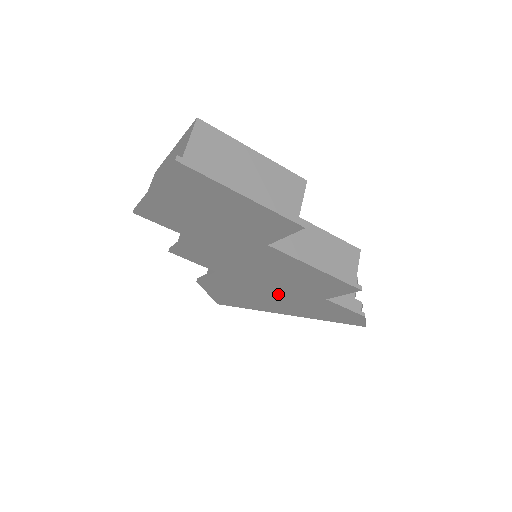
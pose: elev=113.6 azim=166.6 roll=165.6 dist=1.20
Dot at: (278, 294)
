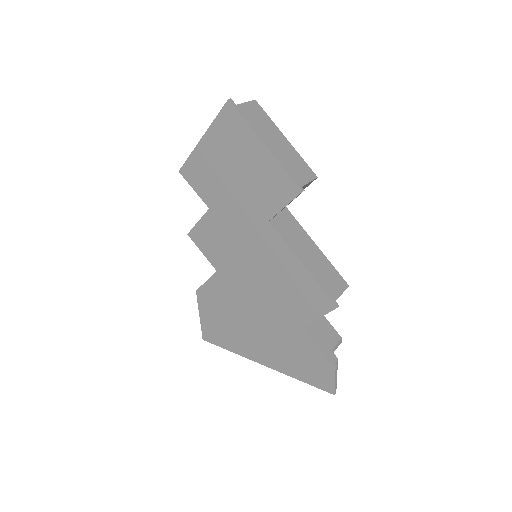
Dot at: (262, 317)
